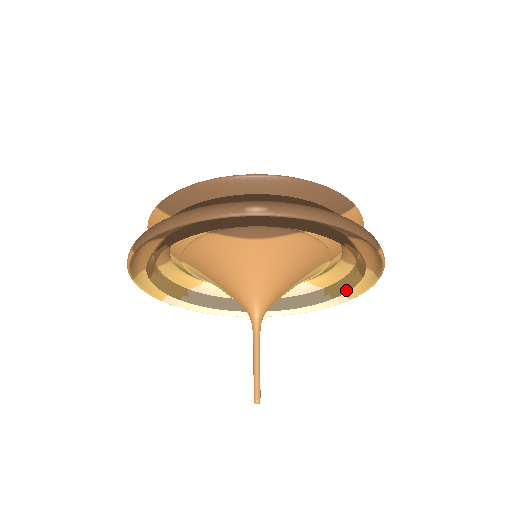
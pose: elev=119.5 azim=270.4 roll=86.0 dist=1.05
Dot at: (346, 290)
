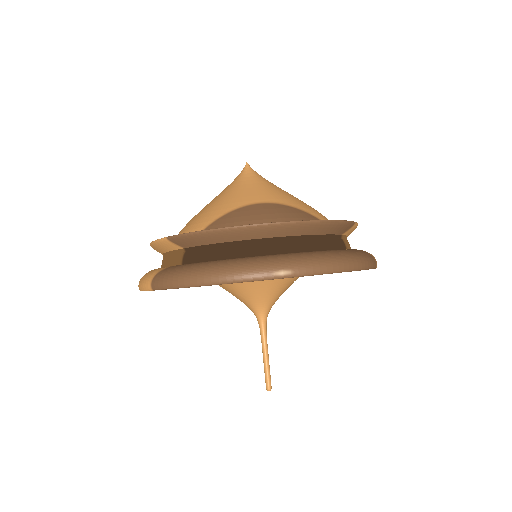
Dot at: occluded
